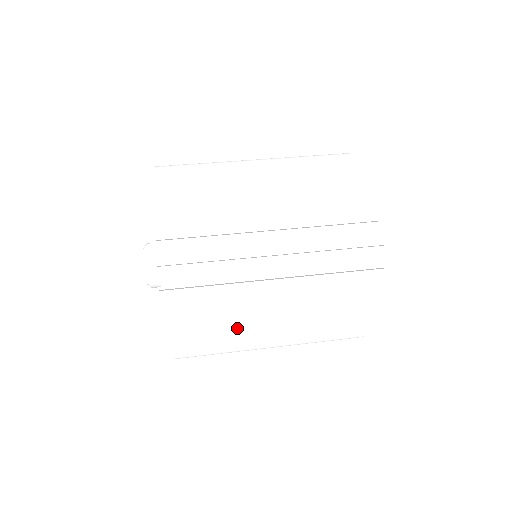
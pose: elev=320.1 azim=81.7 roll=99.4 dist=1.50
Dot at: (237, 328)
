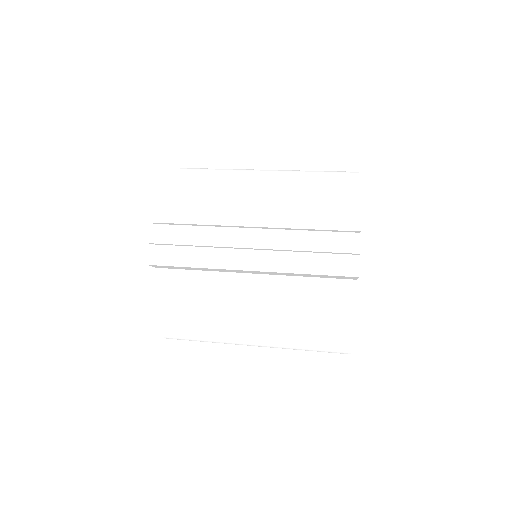
Dot at: (217, 310)
